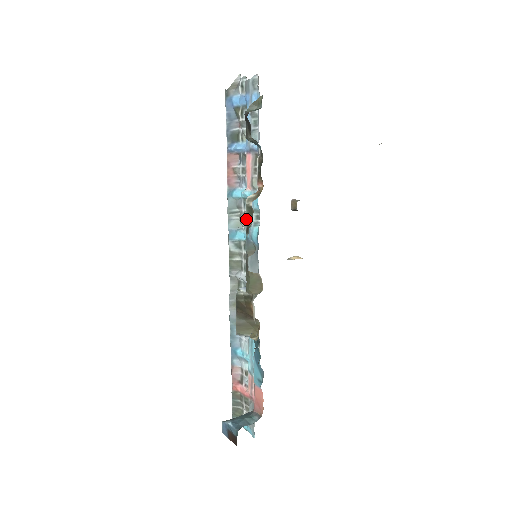
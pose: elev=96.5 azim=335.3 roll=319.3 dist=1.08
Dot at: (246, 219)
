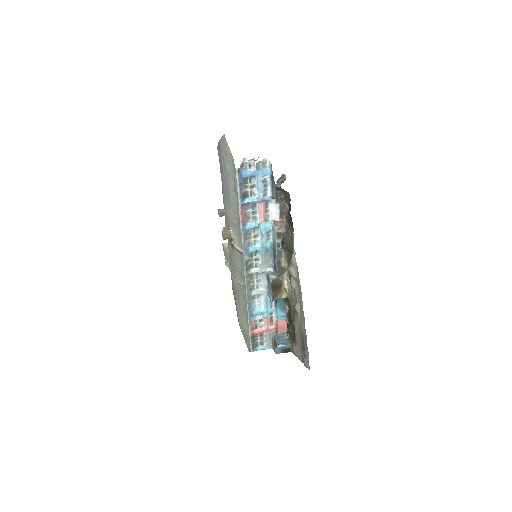
Dot at: (277, 240)
